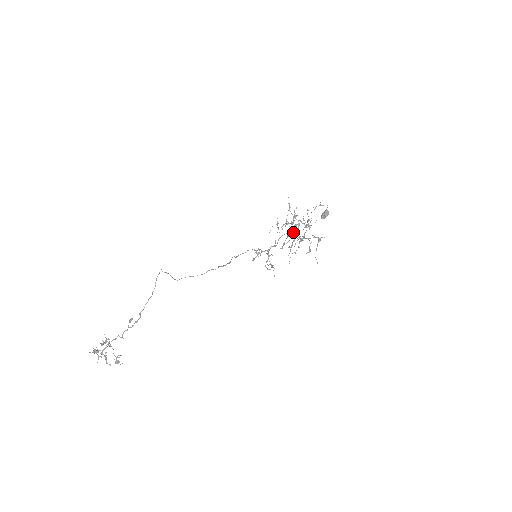
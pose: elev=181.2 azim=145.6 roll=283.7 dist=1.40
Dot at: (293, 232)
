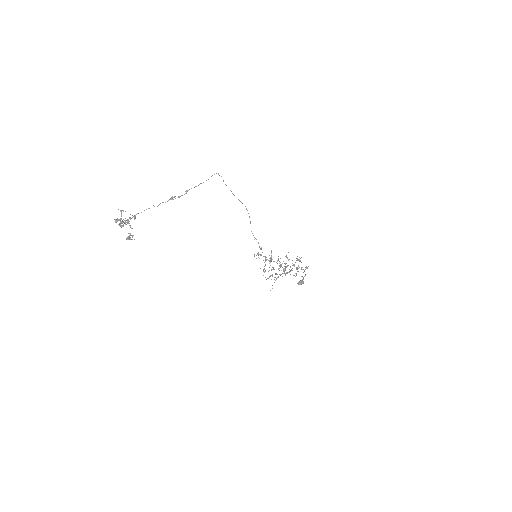
Dot at: occluded
